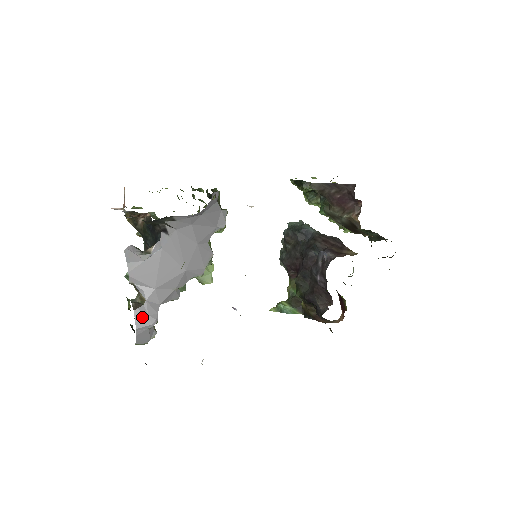
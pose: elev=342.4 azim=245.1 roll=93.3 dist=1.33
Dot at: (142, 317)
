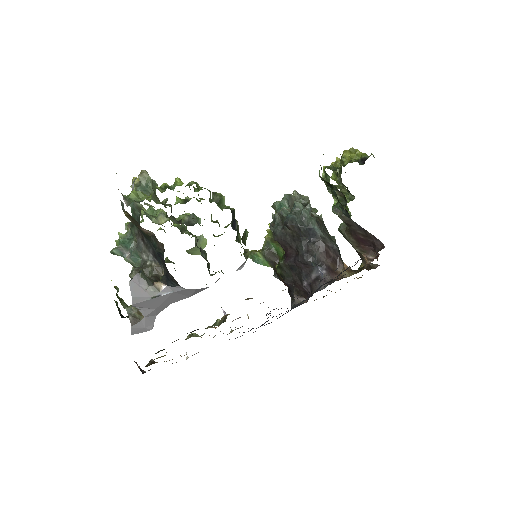
Dot at: (139, 329)
